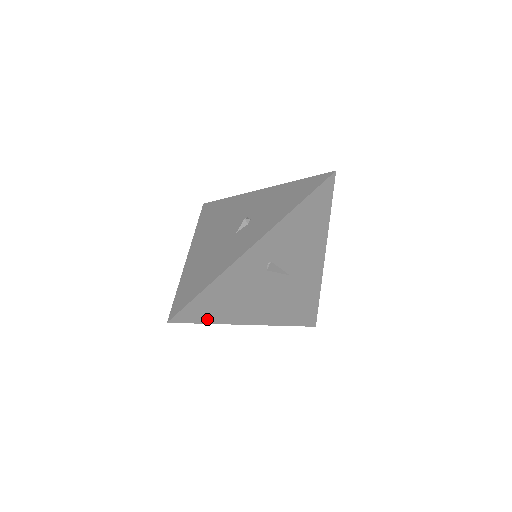
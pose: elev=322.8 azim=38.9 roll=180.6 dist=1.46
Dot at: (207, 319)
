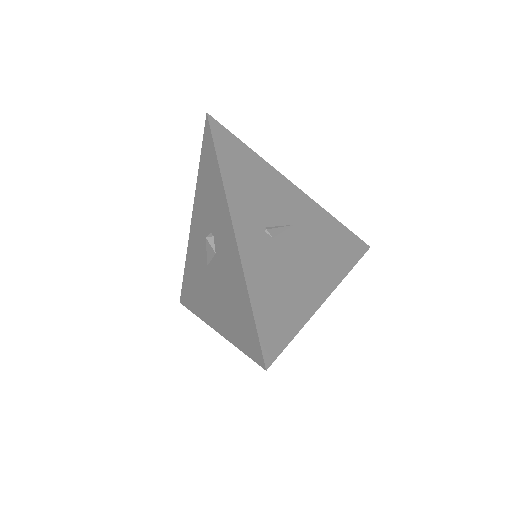
Dot at: (291, 330)
